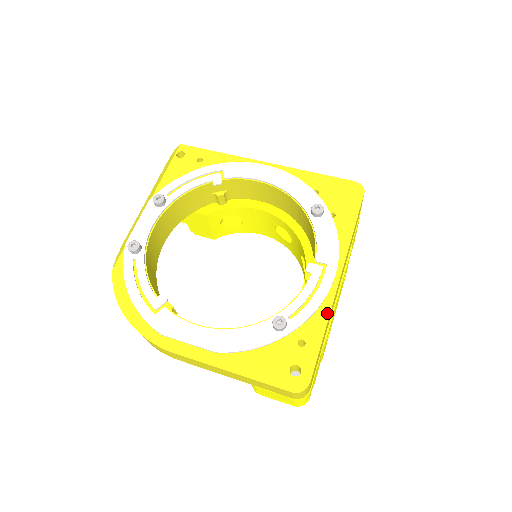
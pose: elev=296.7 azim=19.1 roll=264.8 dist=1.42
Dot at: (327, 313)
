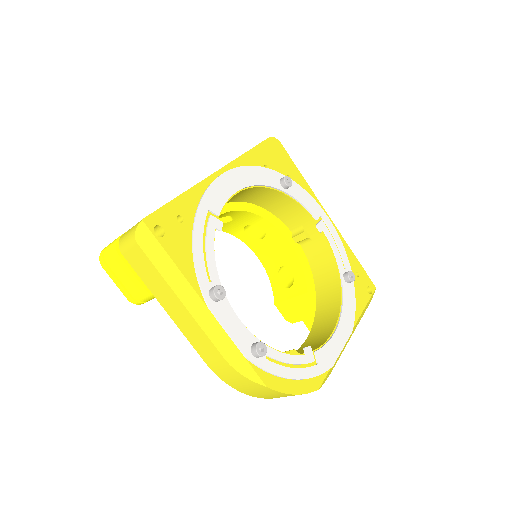
Dot at: (347, 245)
